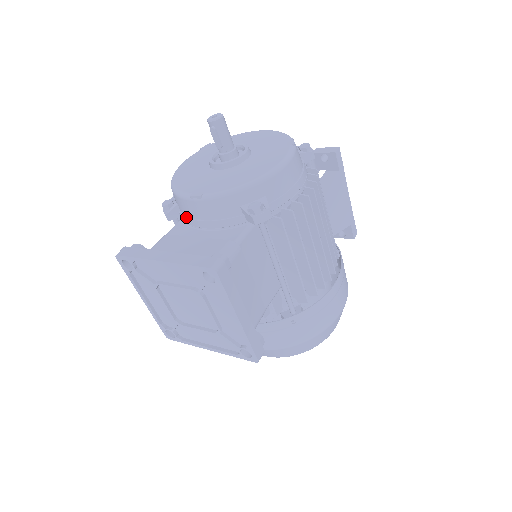
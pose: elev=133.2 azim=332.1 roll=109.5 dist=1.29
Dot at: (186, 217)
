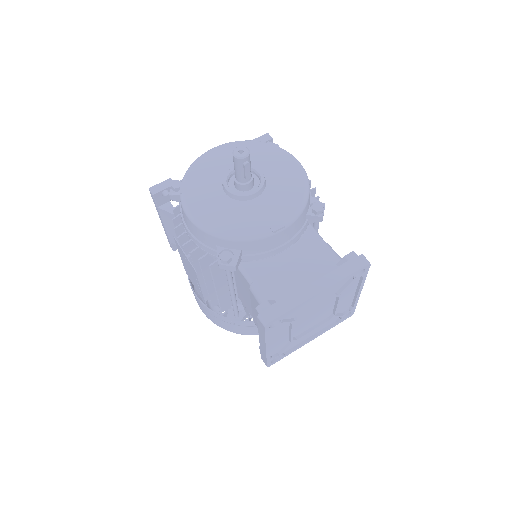
Dot at: (260, 254)
